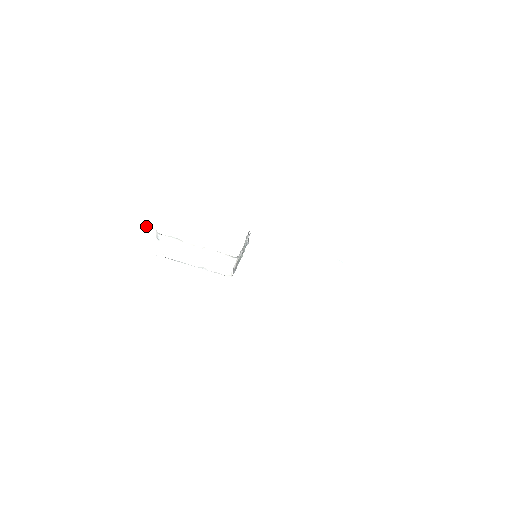
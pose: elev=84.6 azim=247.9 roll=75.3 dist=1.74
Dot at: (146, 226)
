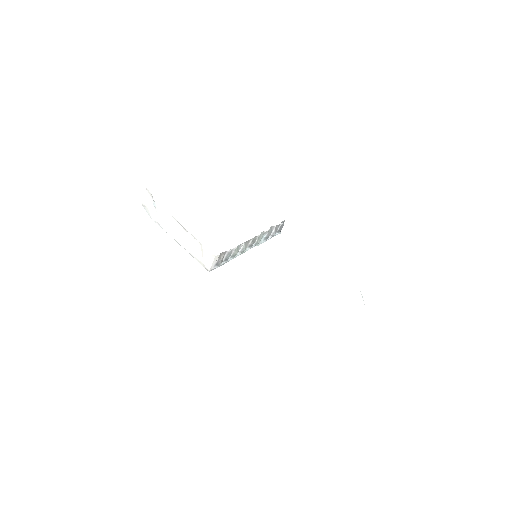
Dot at: (146, 189)
